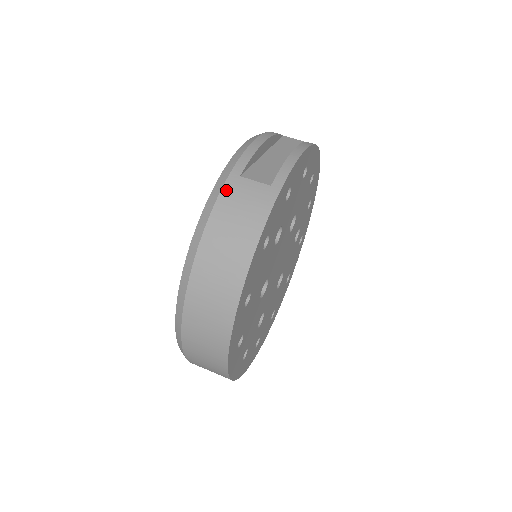
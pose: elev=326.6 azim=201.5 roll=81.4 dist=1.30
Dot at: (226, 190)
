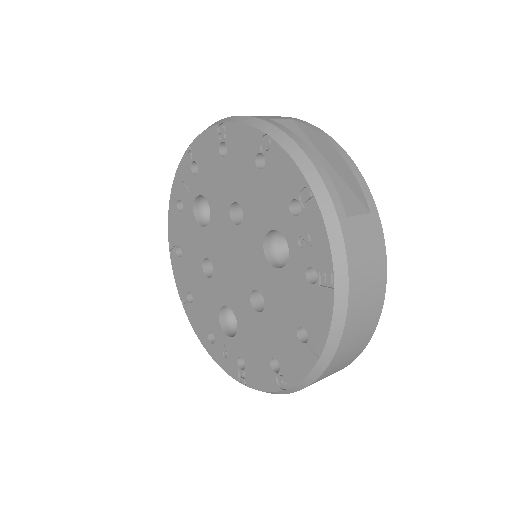
Dot at: (348, 241)
